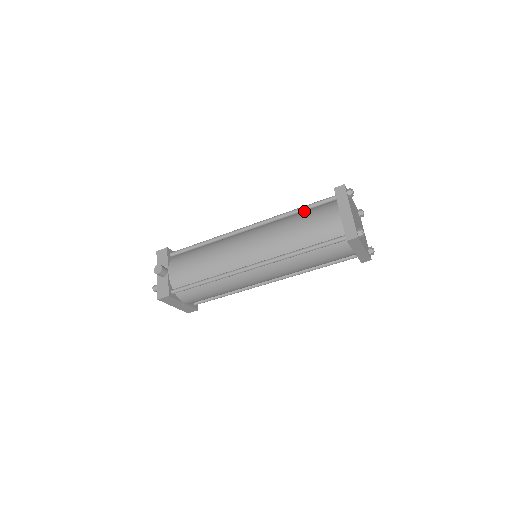
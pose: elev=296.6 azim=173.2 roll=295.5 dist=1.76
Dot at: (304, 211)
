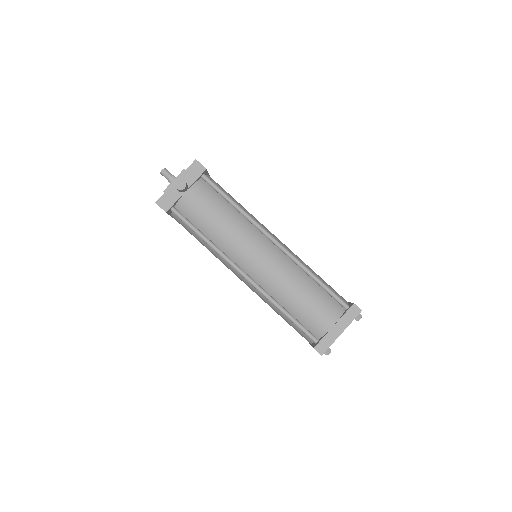
Dot at: (320, 285)
